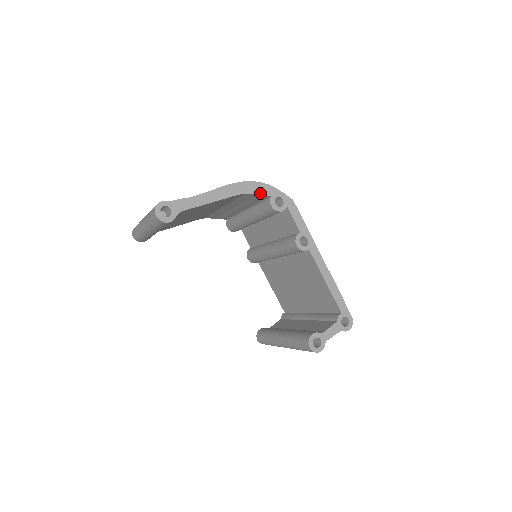
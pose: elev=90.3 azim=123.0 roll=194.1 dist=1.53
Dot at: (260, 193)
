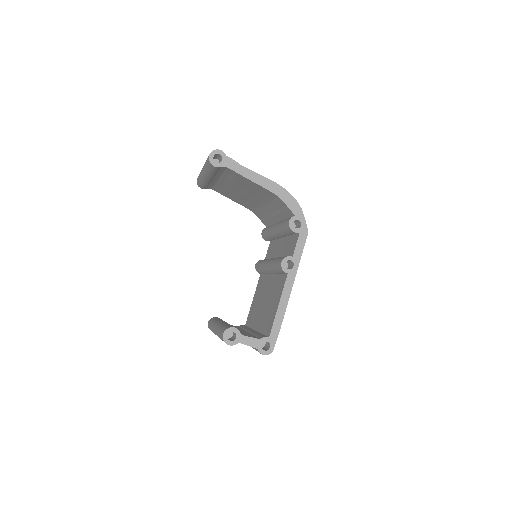
Dot at: (289, 206)
